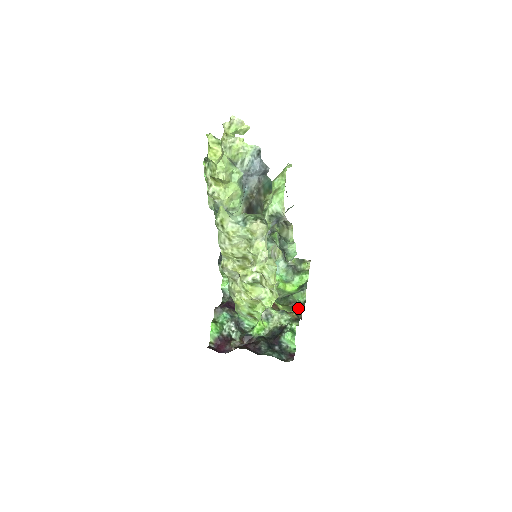
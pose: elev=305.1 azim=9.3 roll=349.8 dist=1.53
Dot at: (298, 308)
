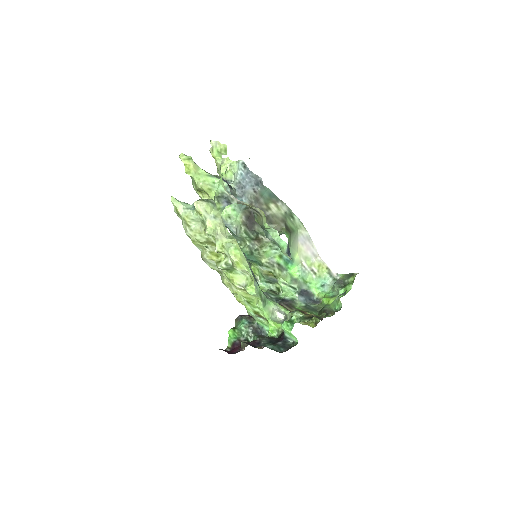
Dot at: (331, 315)
